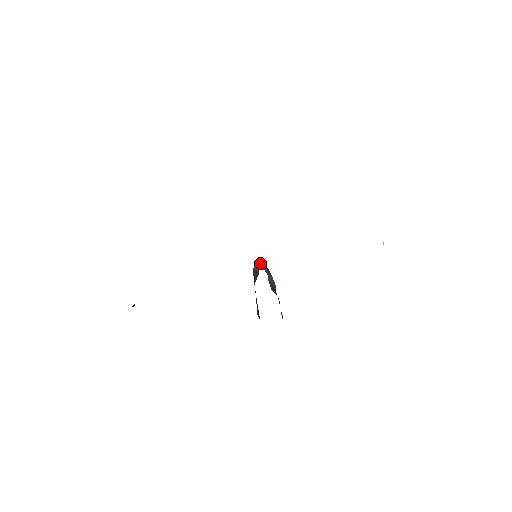
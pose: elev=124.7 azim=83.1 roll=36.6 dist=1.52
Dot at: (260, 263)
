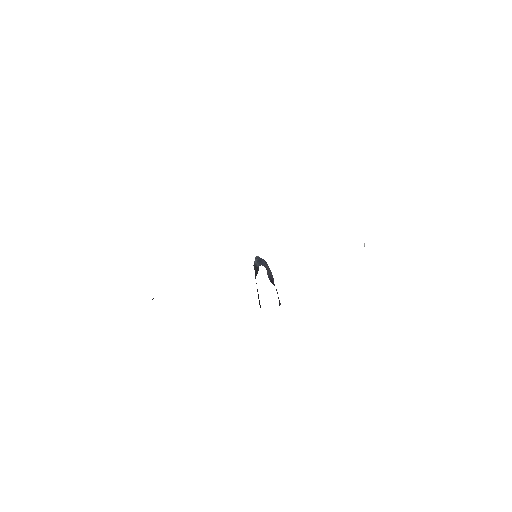
Dot at: (260, 258)
